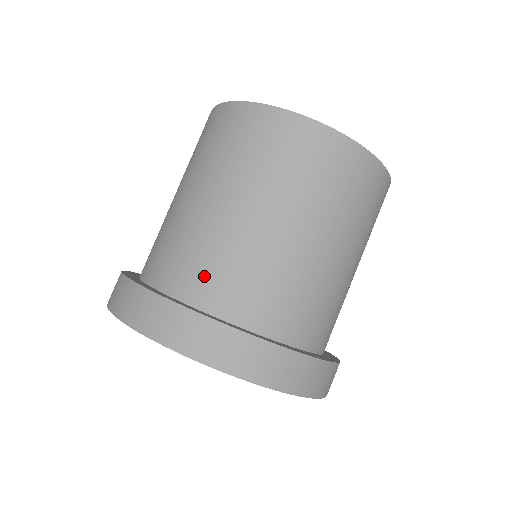
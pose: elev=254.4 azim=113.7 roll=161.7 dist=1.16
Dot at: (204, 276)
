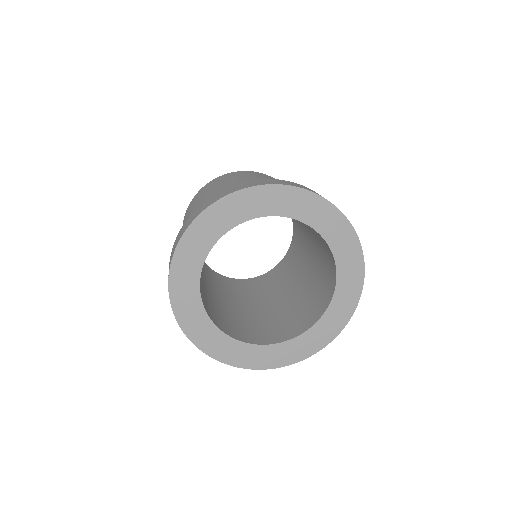
Dot at: occluded
